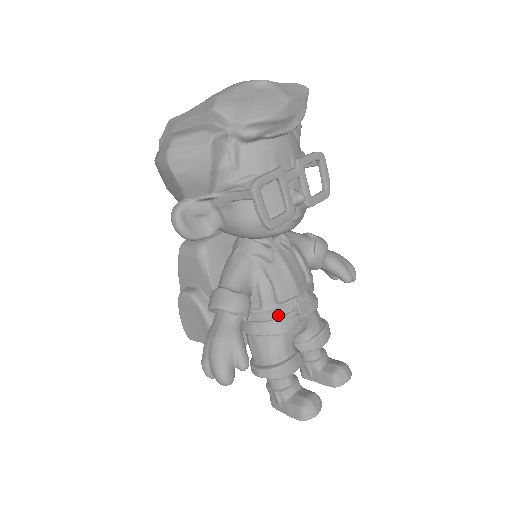
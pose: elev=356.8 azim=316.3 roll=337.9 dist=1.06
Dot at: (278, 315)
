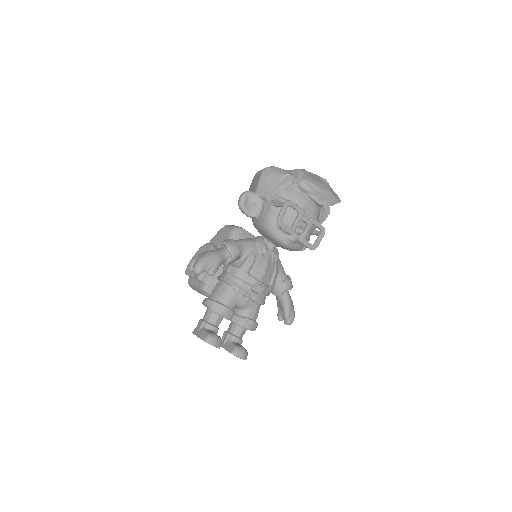
Dot at: (243, 278)
